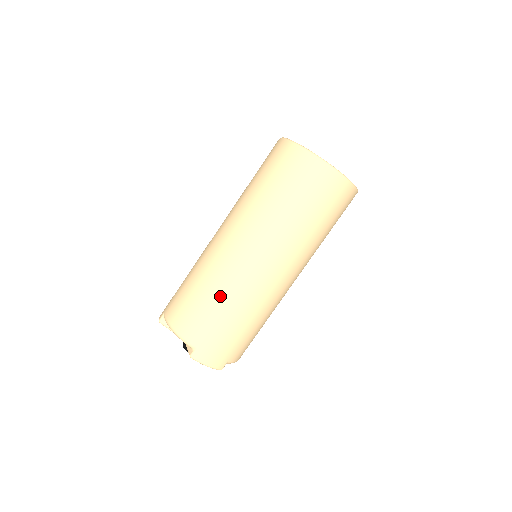
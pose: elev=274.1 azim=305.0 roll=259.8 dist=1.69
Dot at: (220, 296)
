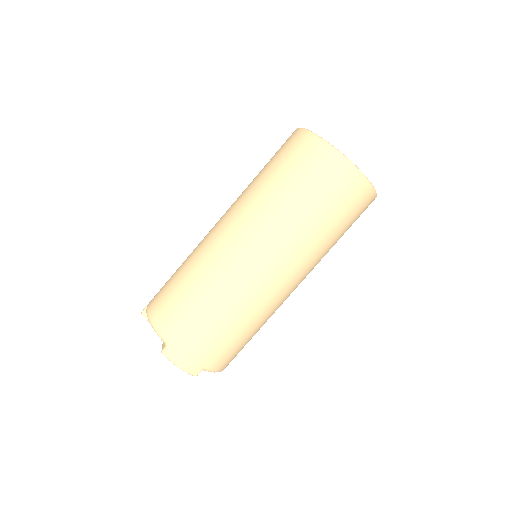
Dot at: (203, 287)
